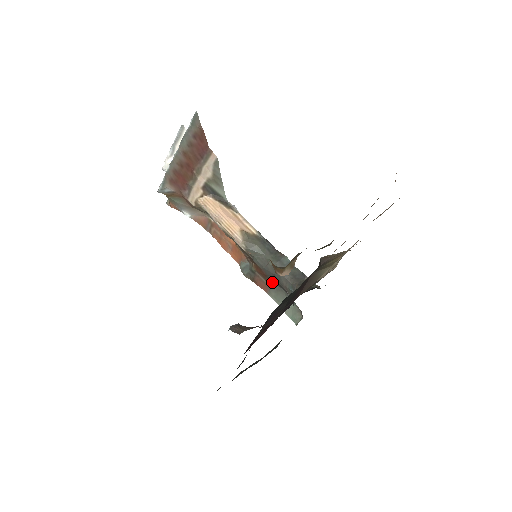
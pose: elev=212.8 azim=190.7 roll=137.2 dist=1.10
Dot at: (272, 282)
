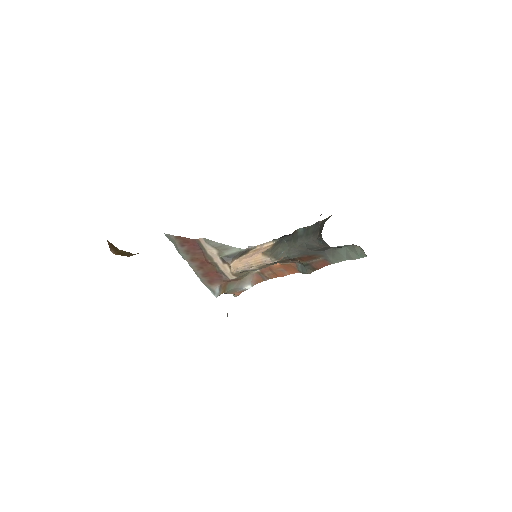
Dot at: (320, 254)
